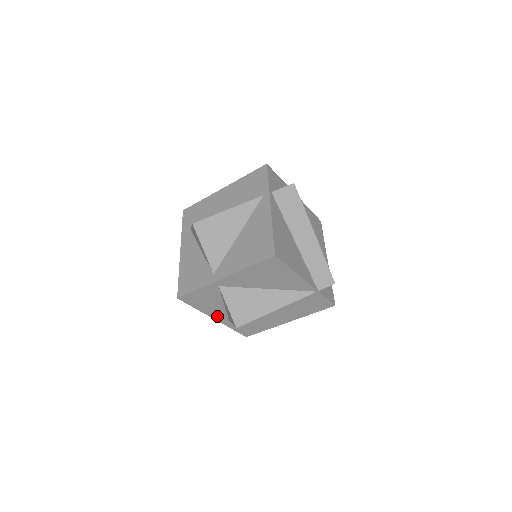
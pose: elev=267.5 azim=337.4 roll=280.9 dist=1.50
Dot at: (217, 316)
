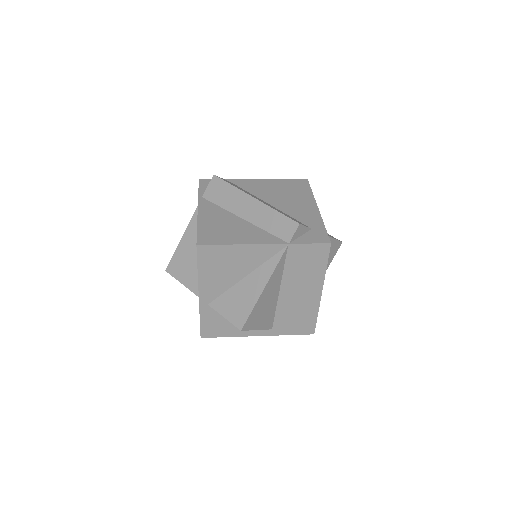
Dot at: (255, 332)
